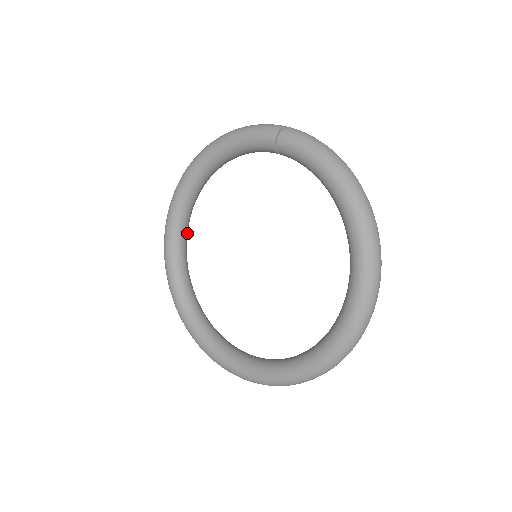
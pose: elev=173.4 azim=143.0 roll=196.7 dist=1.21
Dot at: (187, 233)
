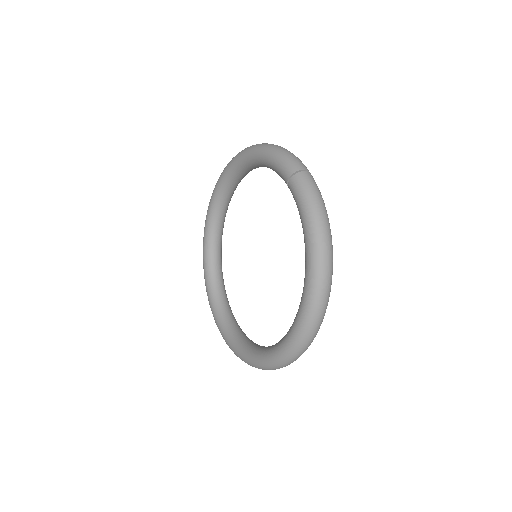
Dot at: (229, 202)
